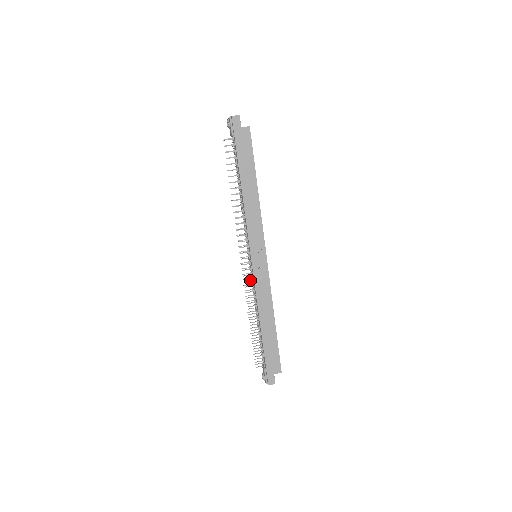
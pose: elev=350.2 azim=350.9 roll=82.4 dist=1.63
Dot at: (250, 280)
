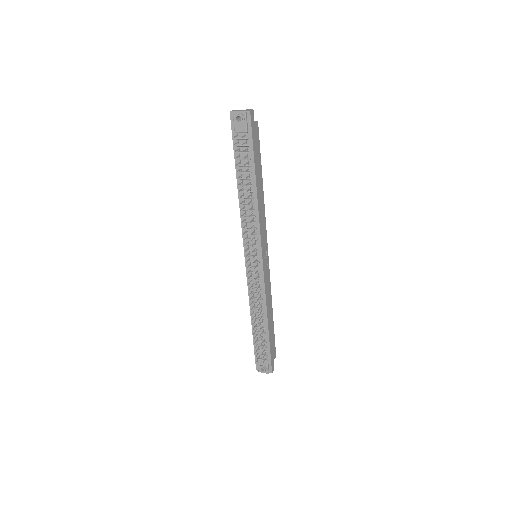
Dot at: (258, 282)
